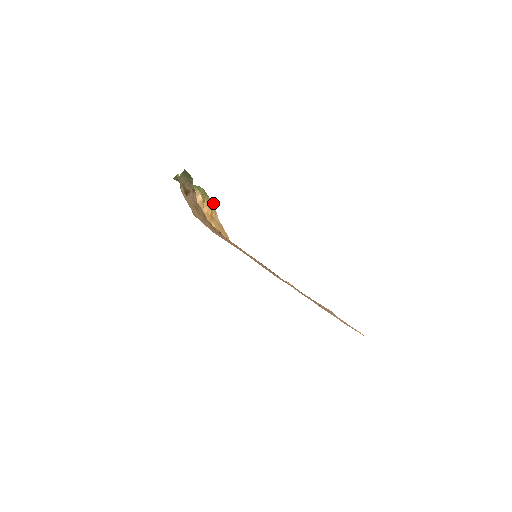
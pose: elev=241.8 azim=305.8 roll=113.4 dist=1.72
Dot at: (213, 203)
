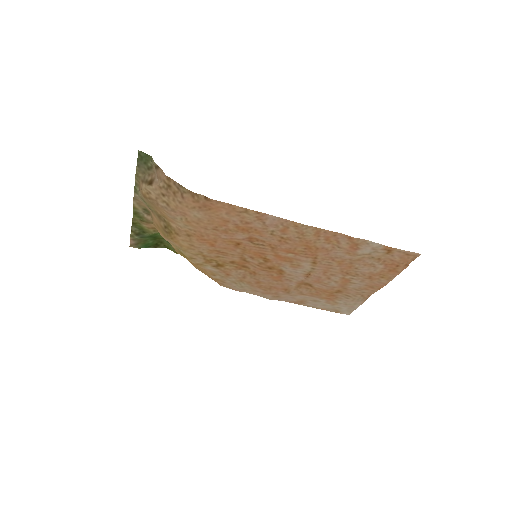
Dot at: occluded
